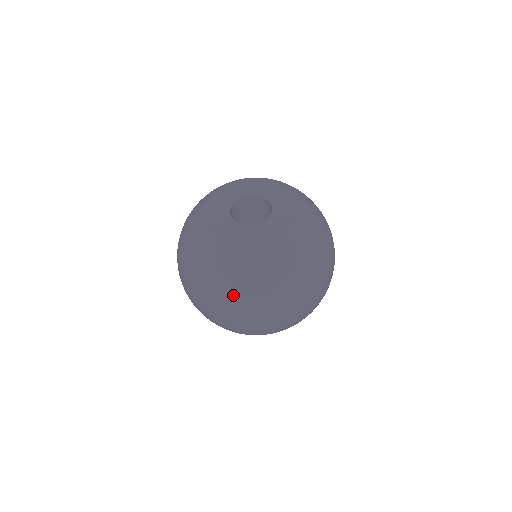
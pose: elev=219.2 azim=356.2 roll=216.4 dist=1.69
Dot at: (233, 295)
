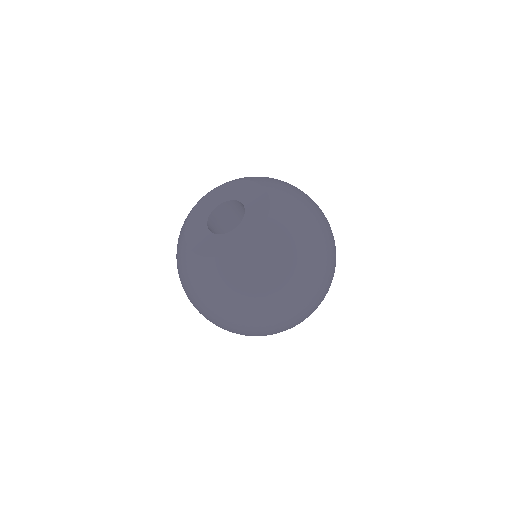
Dot at: (287, 277)
